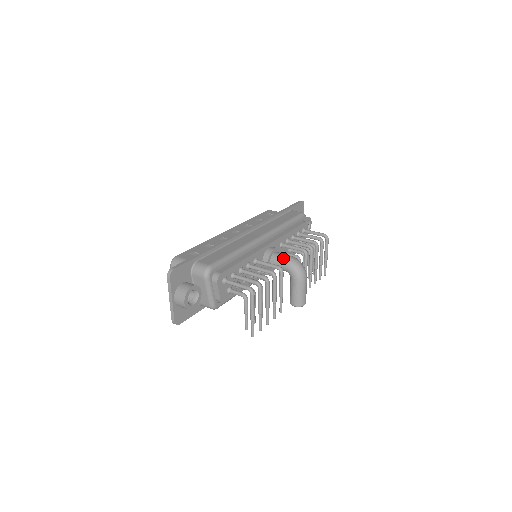
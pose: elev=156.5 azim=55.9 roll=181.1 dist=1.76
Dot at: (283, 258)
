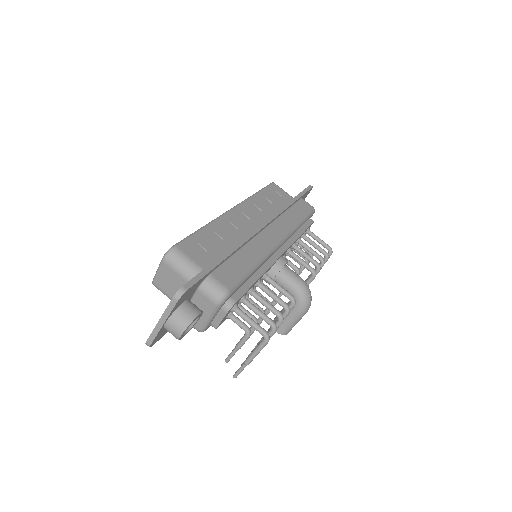
Dot at: (294, 280)
